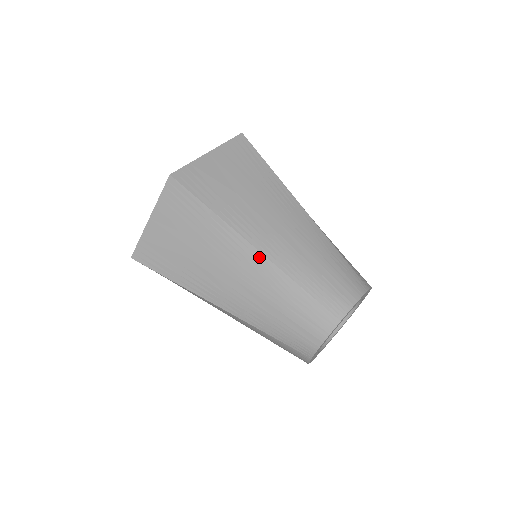
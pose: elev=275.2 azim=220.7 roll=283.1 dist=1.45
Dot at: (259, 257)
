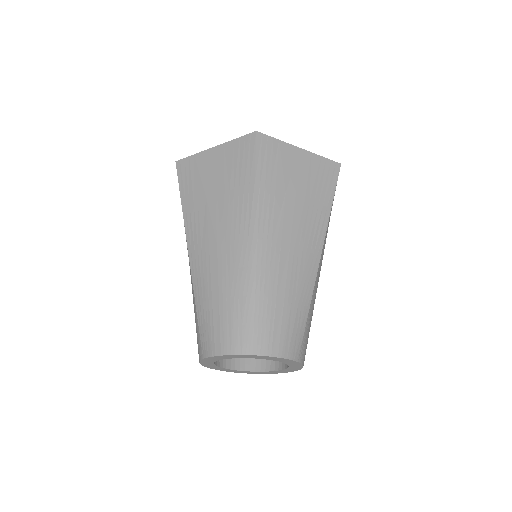
Dot at: (248, 248)
